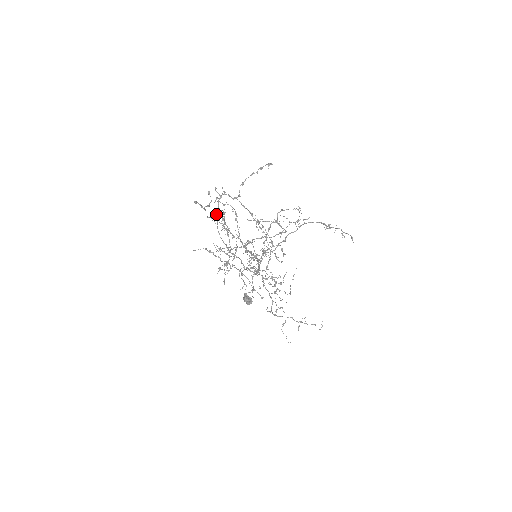
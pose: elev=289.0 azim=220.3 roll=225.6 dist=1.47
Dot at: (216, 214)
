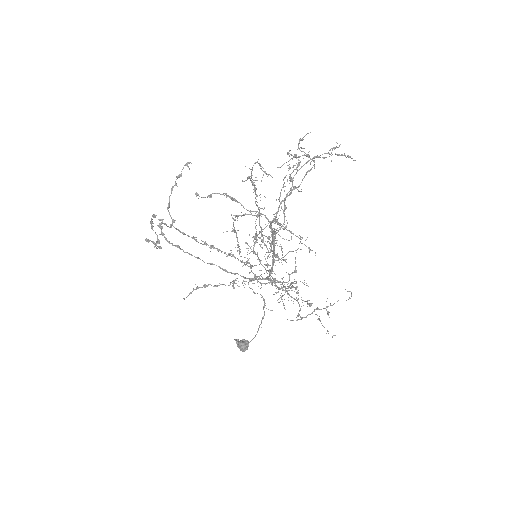
Dot at: occluded
